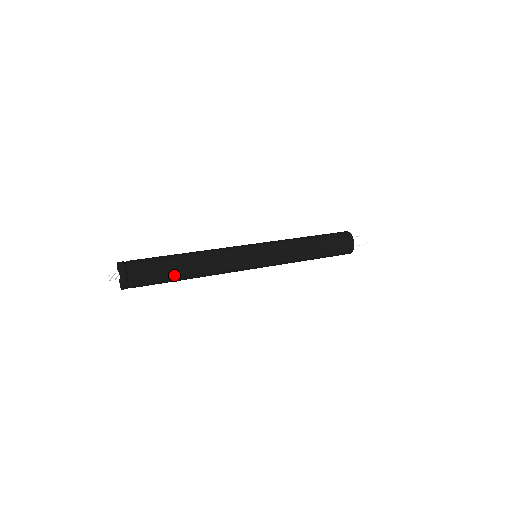
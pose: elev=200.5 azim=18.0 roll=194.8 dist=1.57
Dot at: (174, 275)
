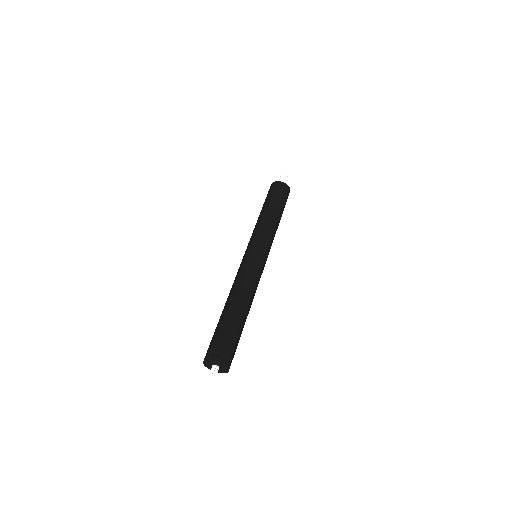
Dot at: (243, 326)
